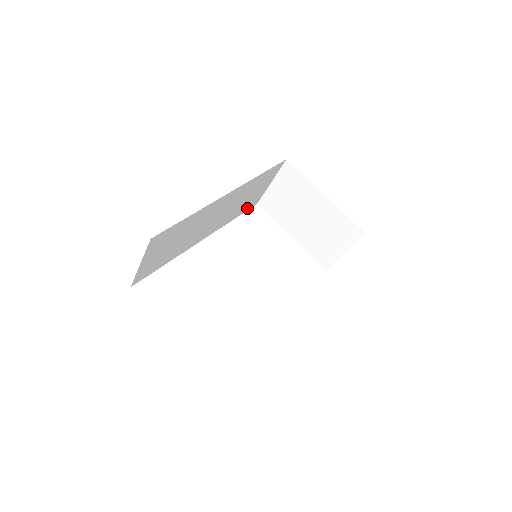
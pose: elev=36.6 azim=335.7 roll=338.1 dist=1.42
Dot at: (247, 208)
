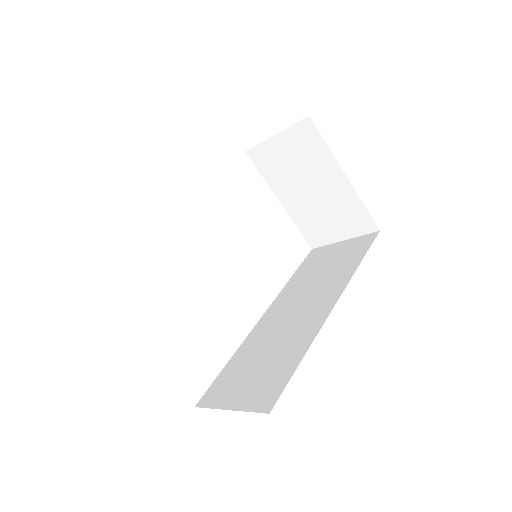
Dot at: occluded
